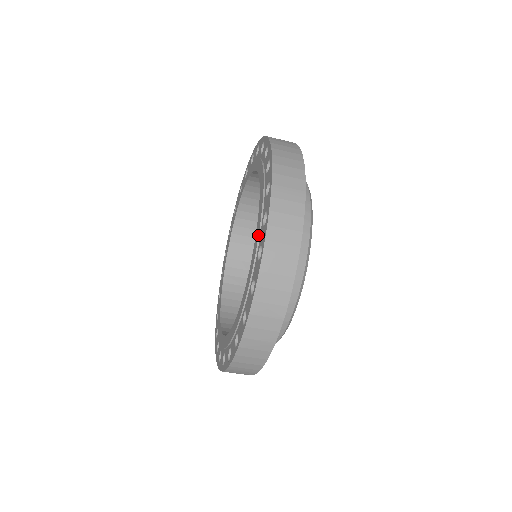
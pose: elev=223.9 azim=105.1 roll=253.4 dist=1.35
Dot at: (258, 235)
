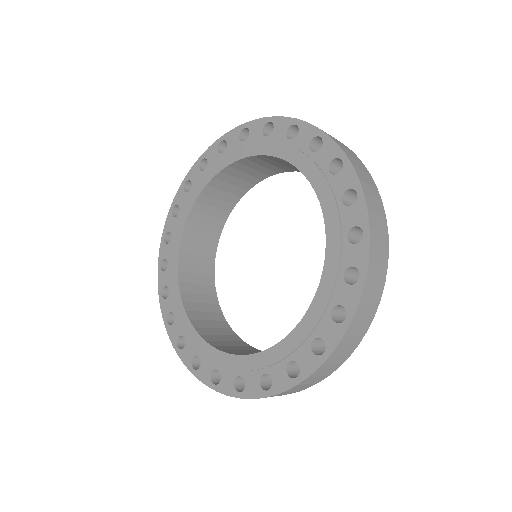
Dot at: (329, 187)
